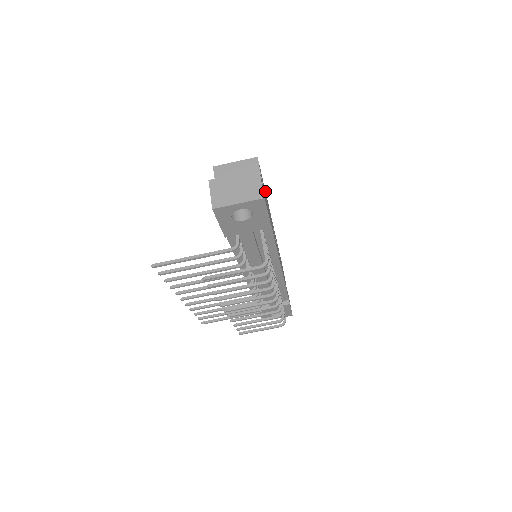
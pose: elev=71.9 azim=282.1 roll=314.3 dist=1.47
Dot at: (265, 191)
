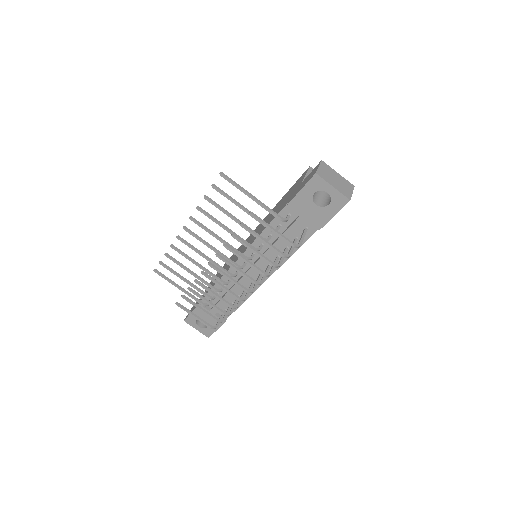
Dot at: occluded
